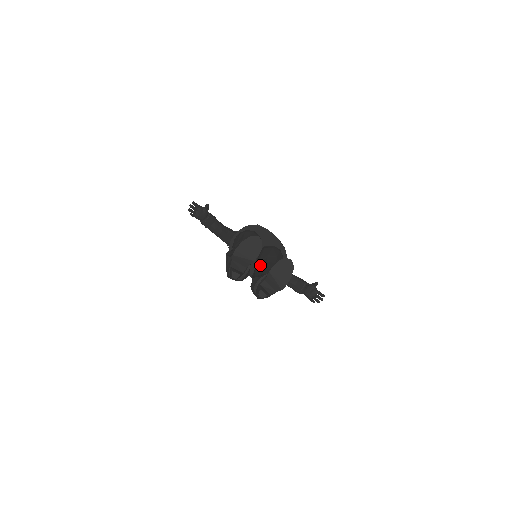
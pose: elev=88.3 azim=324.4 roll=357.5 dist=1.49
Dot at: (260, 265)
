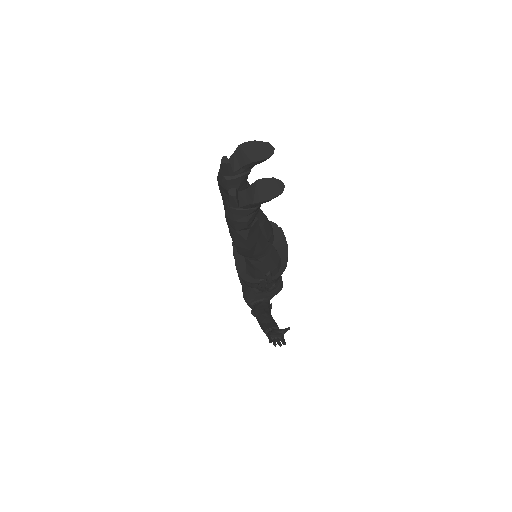
Dot at: occluded
